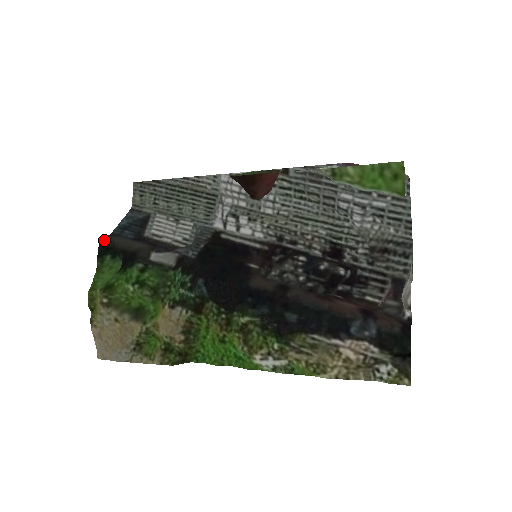
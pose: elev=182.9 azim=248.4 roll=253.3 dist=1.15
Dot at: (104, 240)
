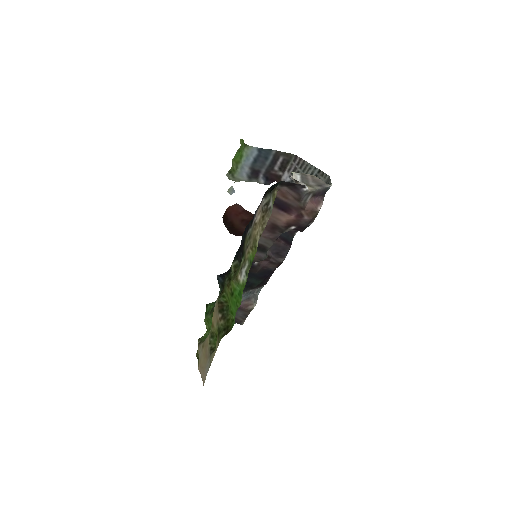
Dot at: occluded
